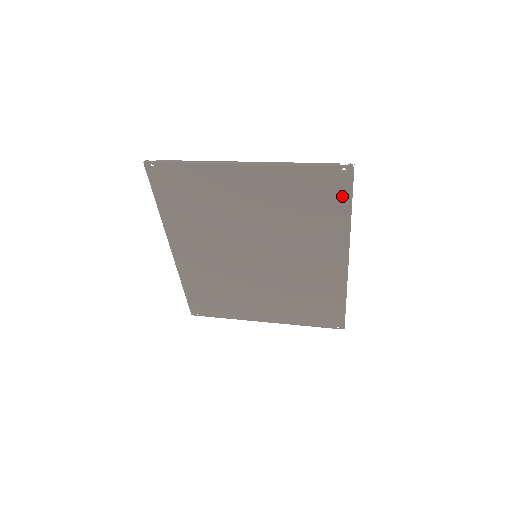
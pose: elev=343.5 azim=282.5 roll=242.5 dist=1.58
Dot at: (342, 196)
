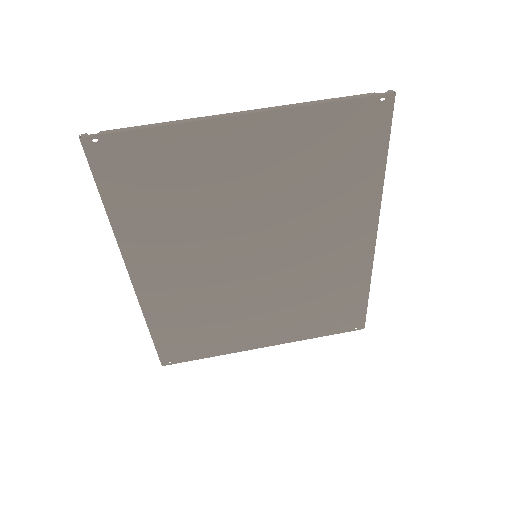
Dot at: (377, 141)
